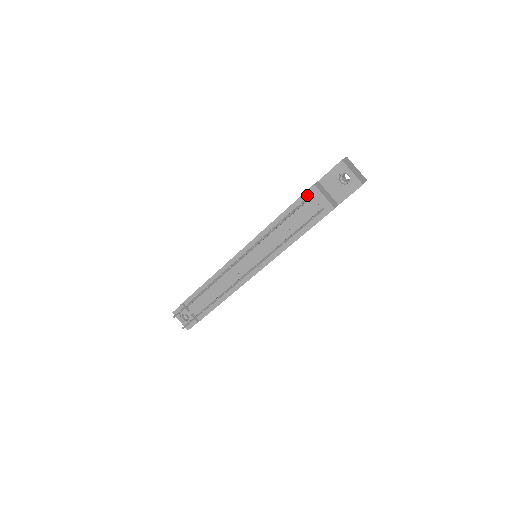
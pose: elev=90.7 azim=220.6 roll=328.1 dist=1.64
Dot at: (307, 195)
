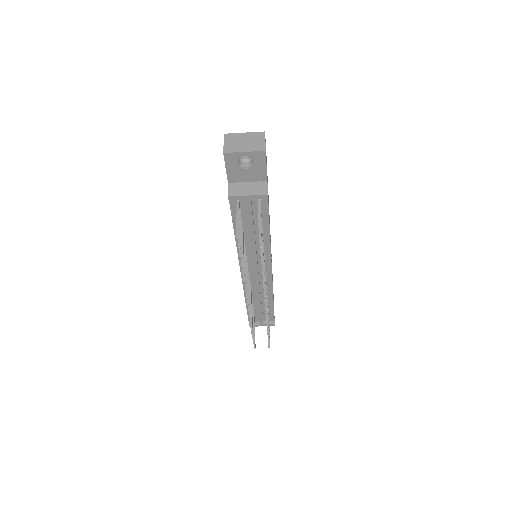
Dot at: (234, 204)
